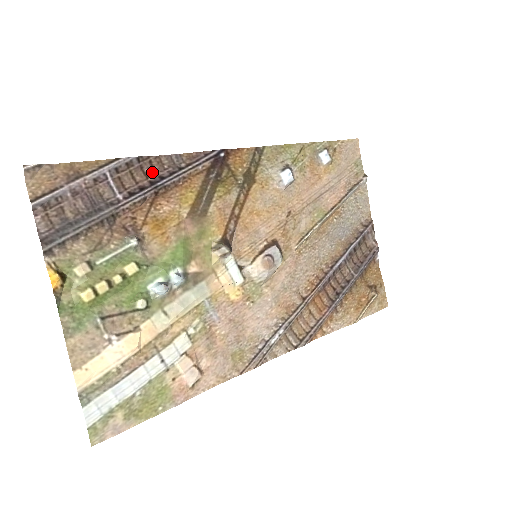
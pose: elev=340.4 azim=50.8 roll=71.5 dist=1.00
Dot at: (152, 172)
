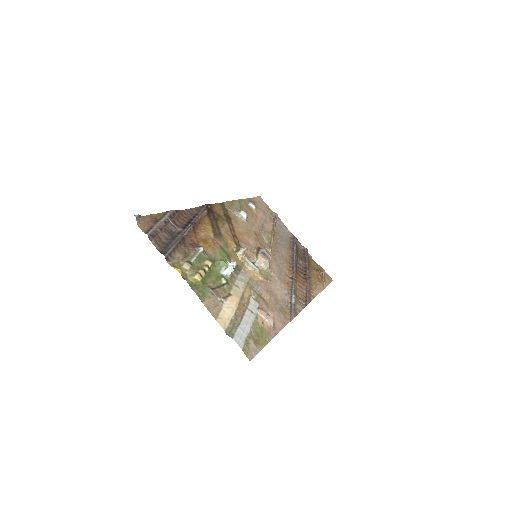
Dot at: (184, 218)
